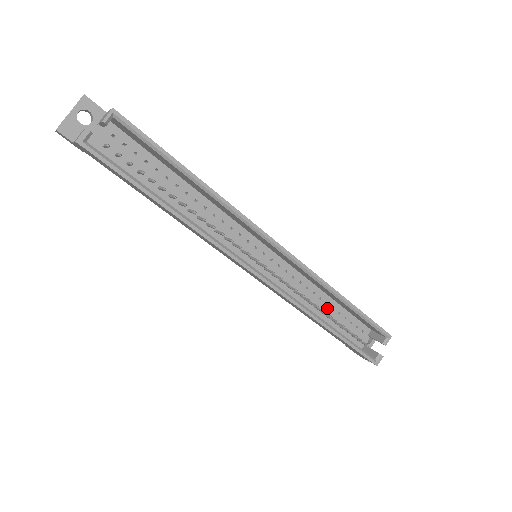
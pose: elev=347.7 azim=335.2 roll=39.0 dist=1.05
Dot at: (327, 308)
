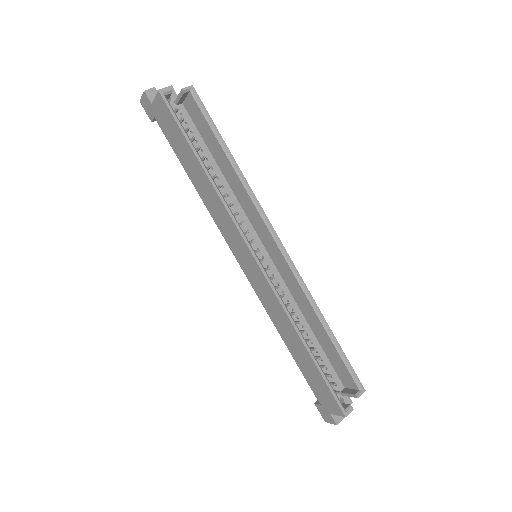
Dot at: occluded
